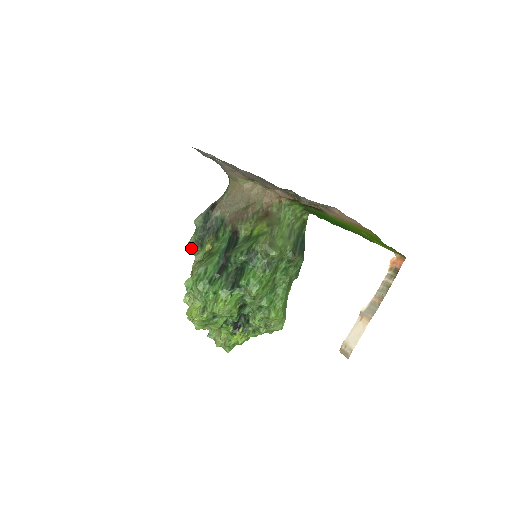
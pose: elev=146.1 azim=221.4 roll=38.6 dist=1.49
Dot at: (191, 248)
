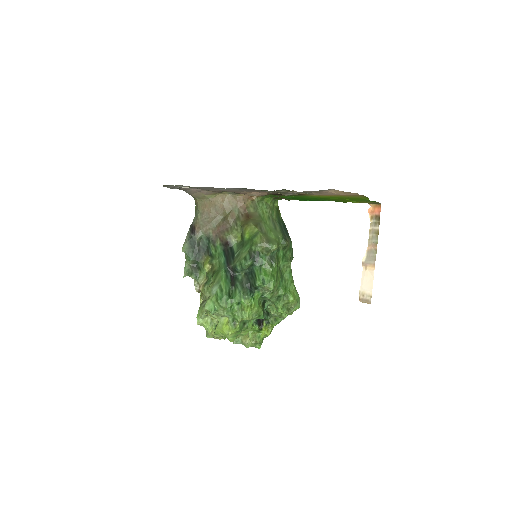
Dot at: (190, 275)
